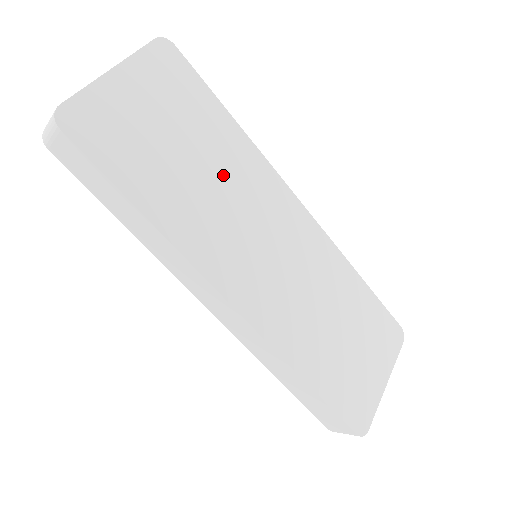
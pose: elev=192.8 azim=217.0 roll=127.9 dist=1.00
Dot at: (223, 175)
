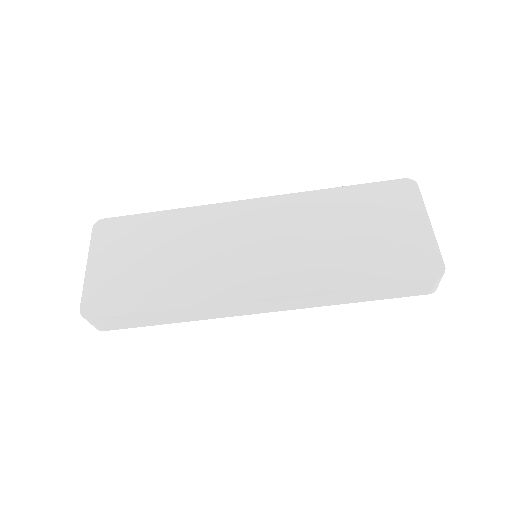
Dot at: (185, 243)
